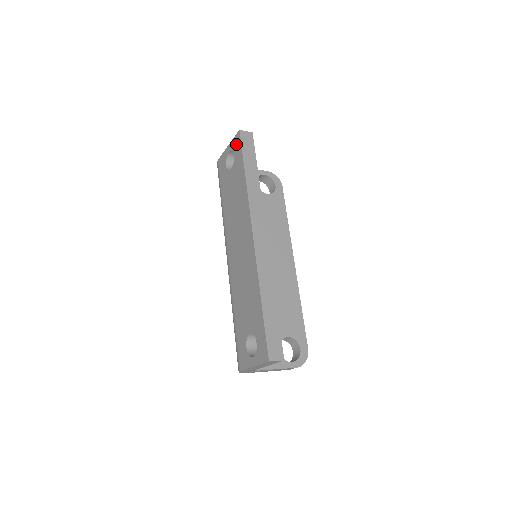
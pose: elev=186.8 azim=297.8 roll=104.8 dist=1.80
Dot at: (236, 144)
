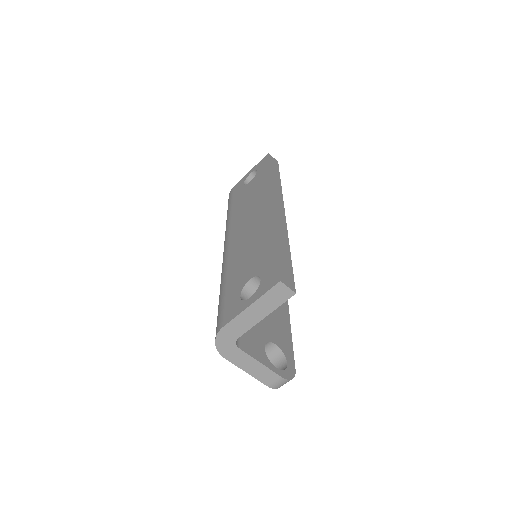
Dot at: (262, 162)
